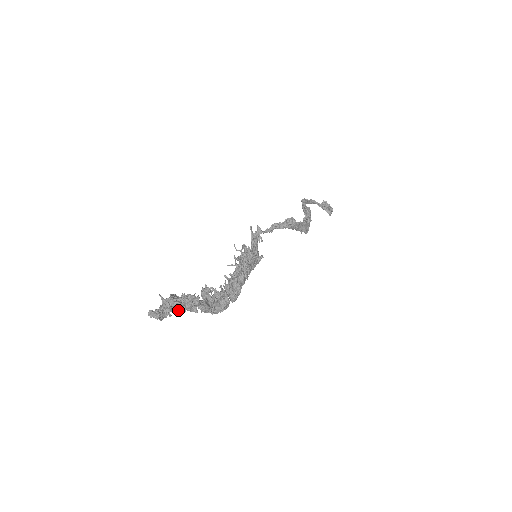
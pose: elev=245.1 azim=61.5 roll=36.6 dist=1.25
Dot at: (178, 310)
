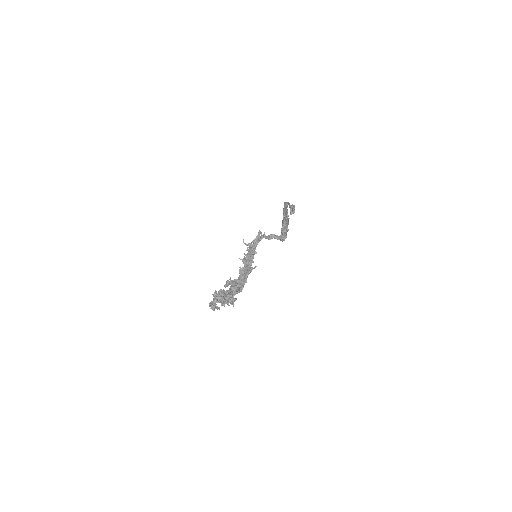
Dot at: (221, 302)
